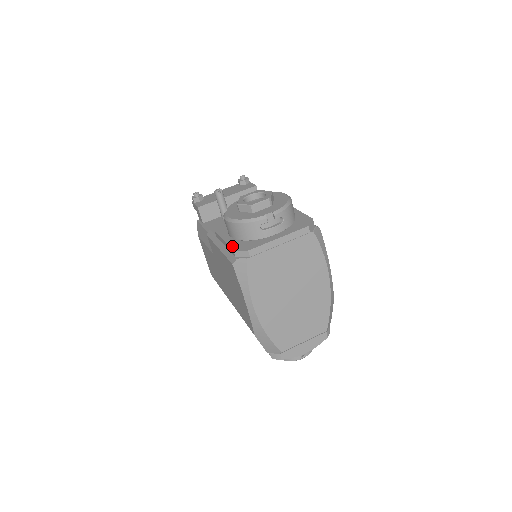
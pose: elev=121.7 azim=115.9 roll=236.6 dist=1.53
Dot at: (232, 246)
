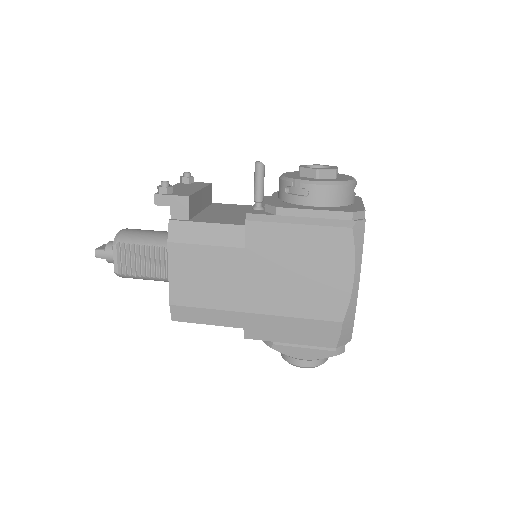
Dot at: (340, 210)
